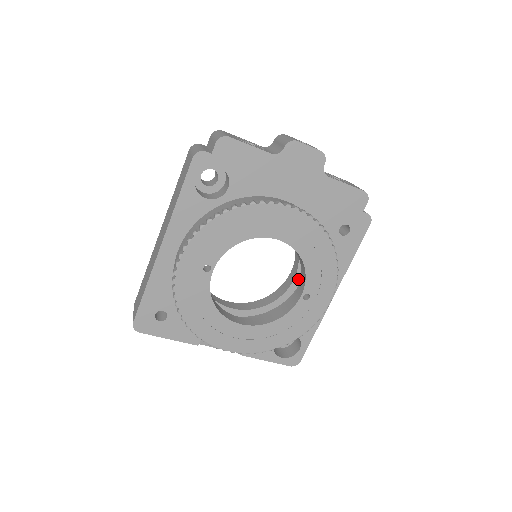
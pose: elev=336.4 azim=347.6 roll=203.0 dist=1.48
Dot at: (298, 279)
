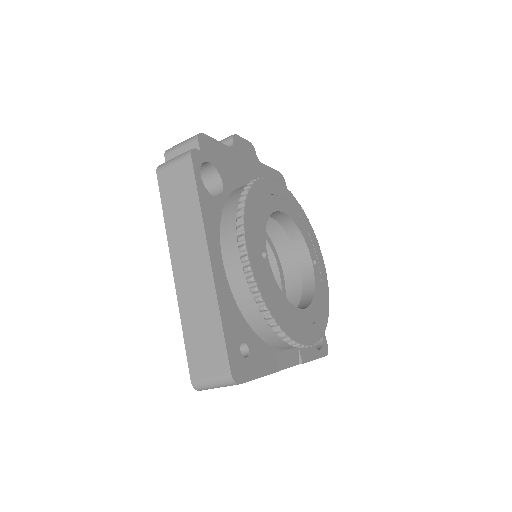
Dot at: (281, 272)
